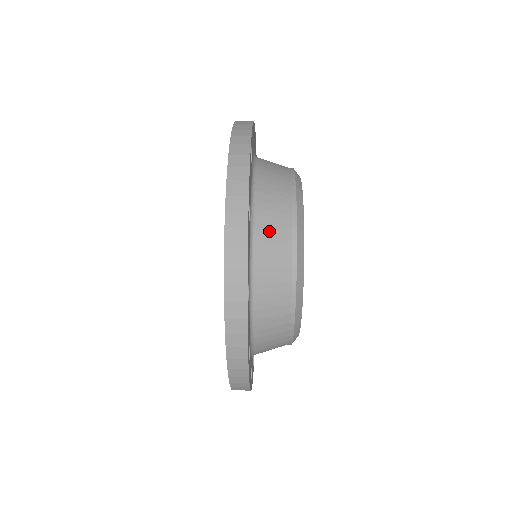
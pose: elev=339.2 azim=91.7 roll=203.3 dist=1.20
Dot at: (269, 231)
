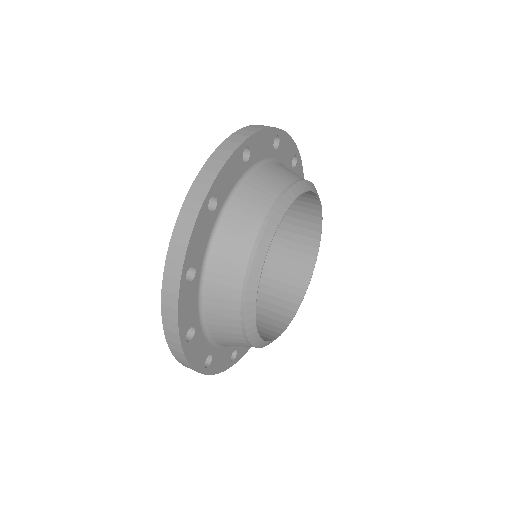
Dot at: (235, 226)
